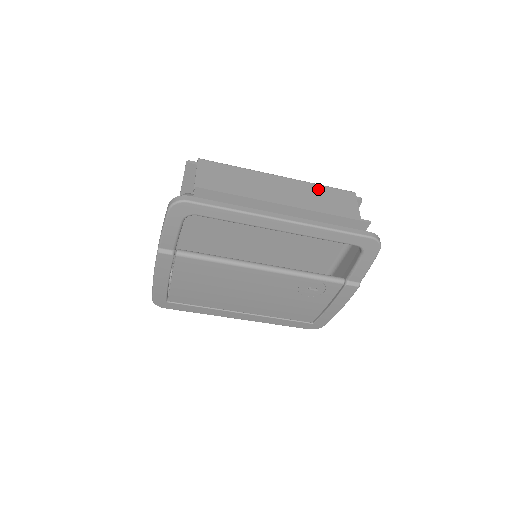
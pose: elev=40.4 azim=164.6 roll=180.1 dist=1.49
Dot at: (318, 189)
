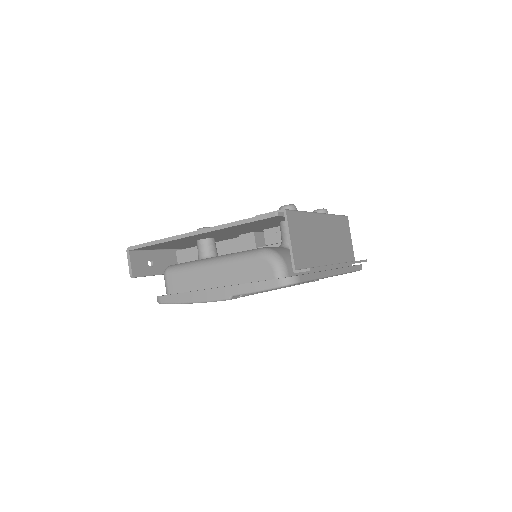
Dot at: (336, 222)
